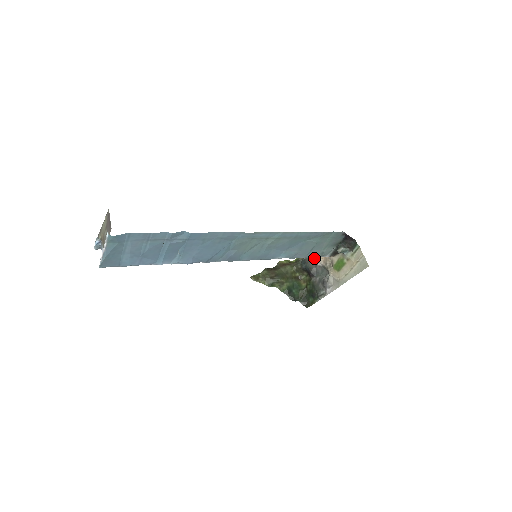
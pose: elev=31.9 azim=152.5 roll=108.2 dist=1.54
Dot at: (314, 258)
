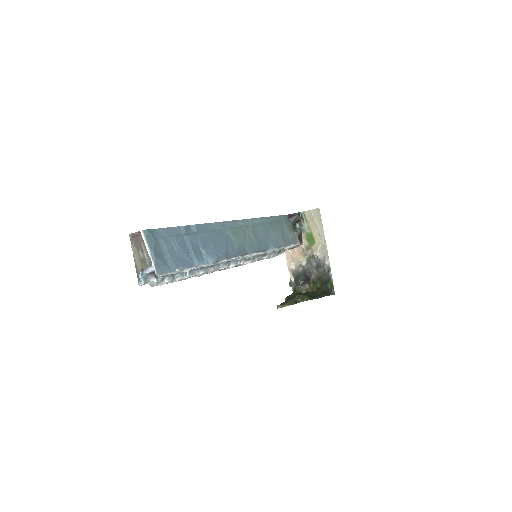
Dot at: (298, 268)
